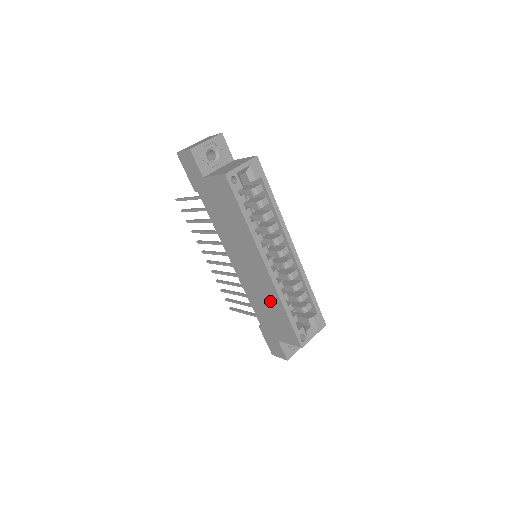
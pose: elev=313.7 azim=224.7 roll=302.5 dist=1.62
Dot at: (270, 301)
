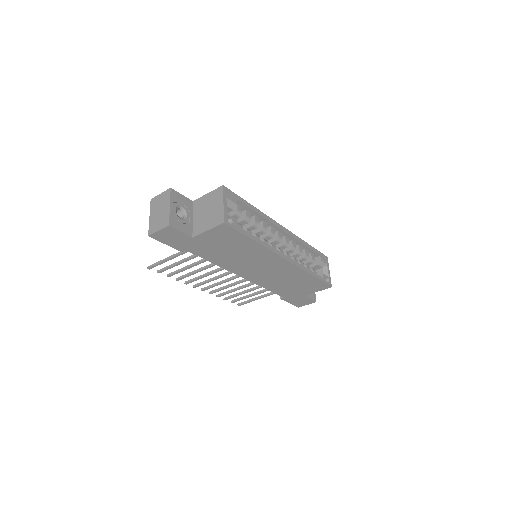
Dot at: (293, 278)
